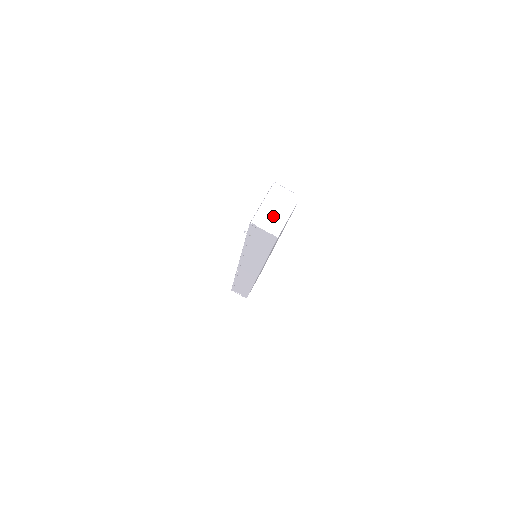
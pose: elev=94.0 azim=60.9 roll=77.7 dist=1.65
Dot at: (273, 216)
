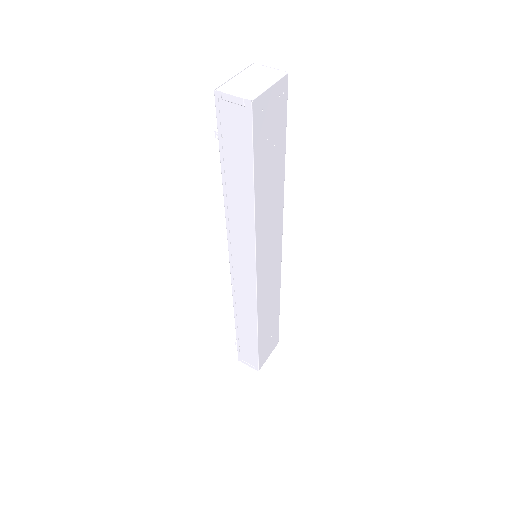
Dot at: (247, 85)
